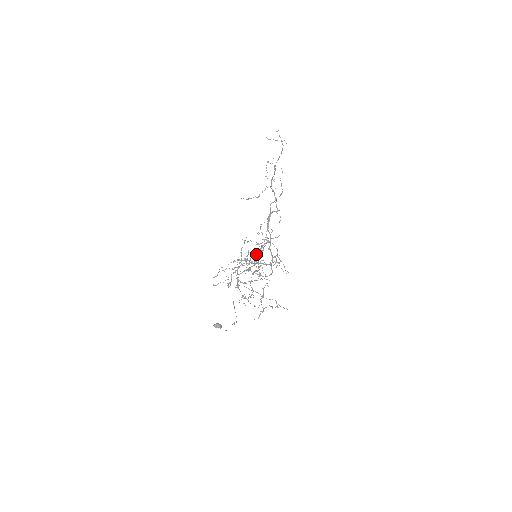
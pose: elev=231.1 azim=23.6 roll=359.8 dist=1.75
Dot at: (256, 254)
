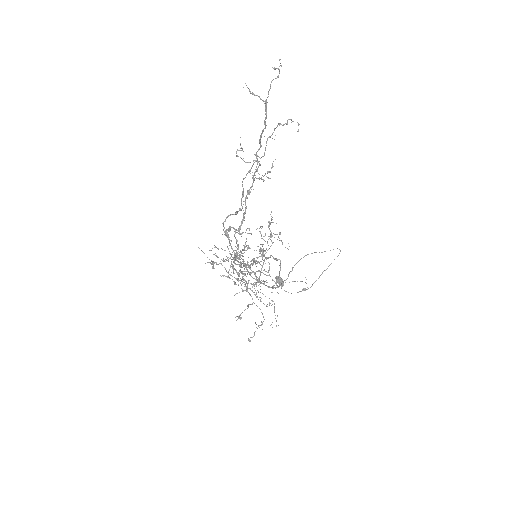
Dot at: occluded
